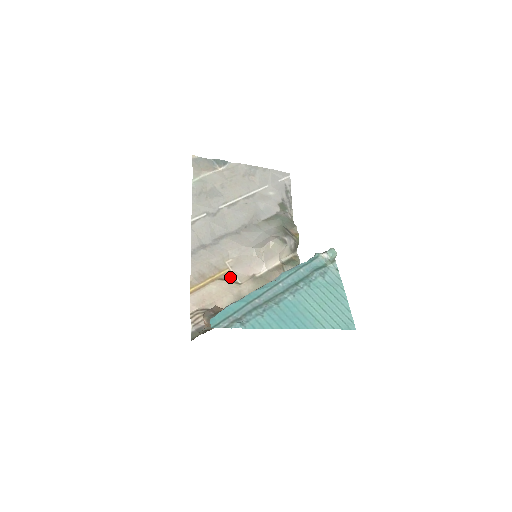
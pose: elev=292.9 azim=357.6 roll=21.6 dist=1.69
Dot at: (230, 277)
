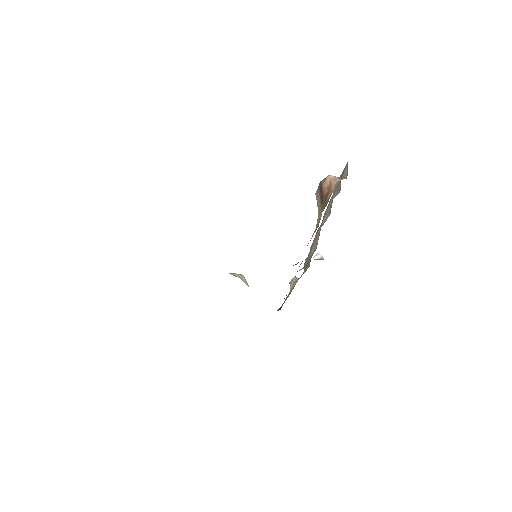
Dot at: occluded
